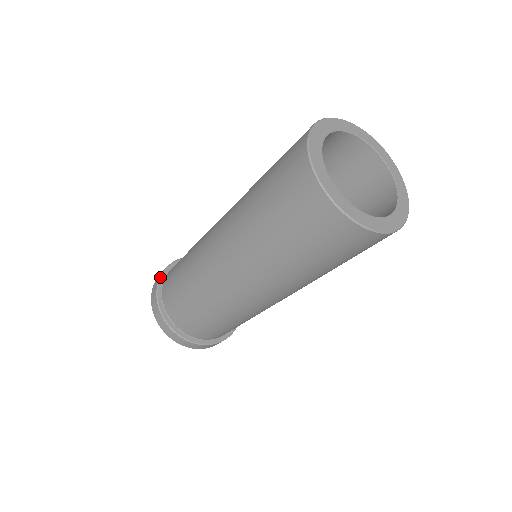
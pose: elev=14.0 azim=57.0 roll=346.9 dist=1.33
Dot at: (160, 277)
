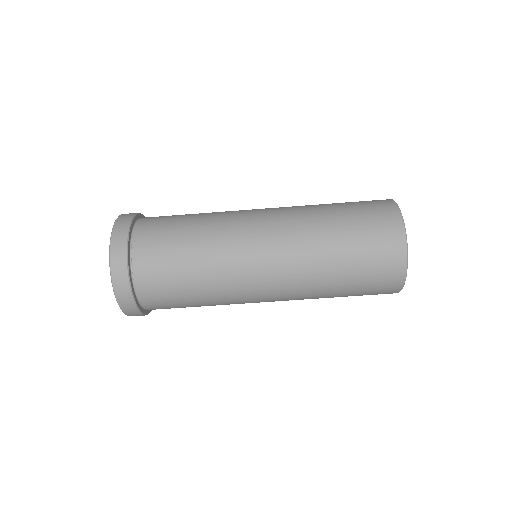
Dot at: (128, 261)
